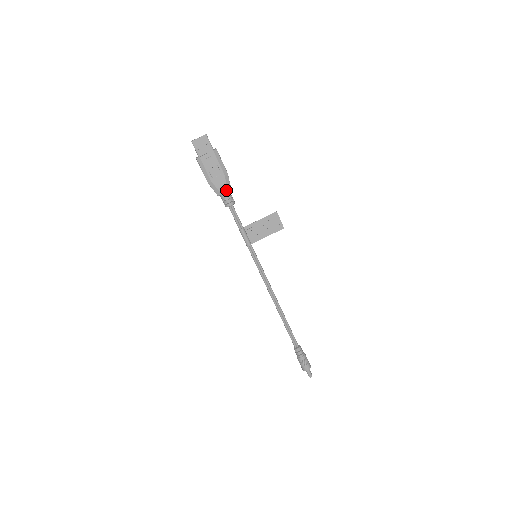
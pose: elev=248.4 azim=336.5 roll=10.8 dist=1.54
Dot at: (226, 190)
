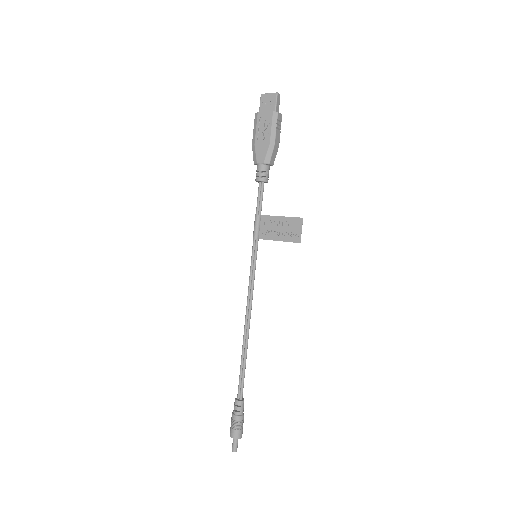
Dot at: (263, 161)
